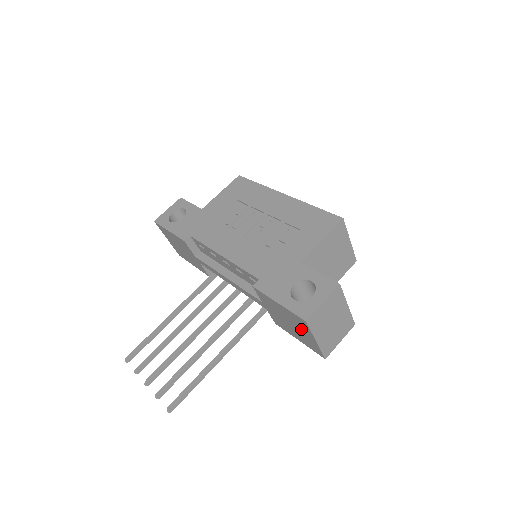
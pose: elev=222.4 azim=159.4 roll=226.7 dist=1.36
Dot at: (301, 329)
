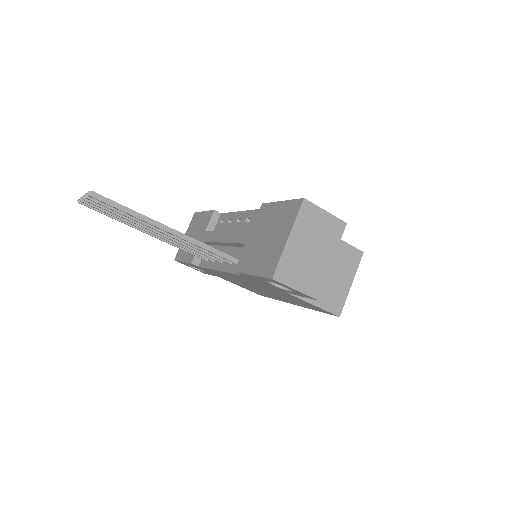
Dot at: (280, 231)
